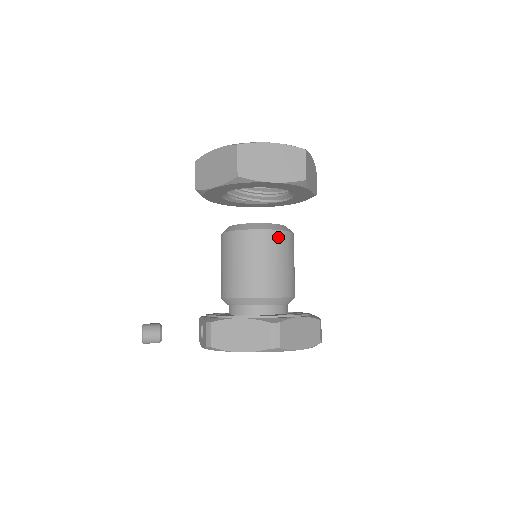
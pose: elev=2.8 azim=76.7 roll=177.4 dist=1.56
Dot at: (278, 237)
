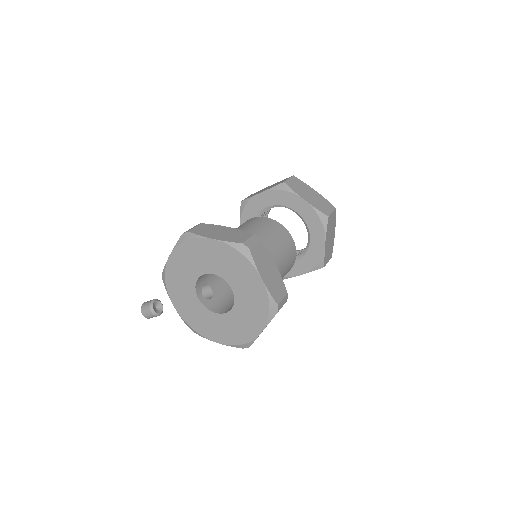
Dot at: (257, 219)
